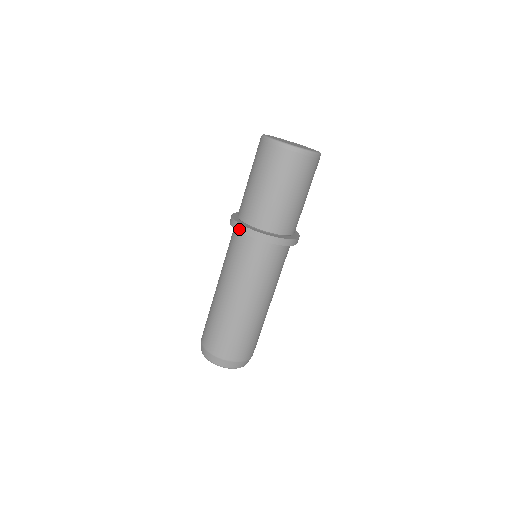
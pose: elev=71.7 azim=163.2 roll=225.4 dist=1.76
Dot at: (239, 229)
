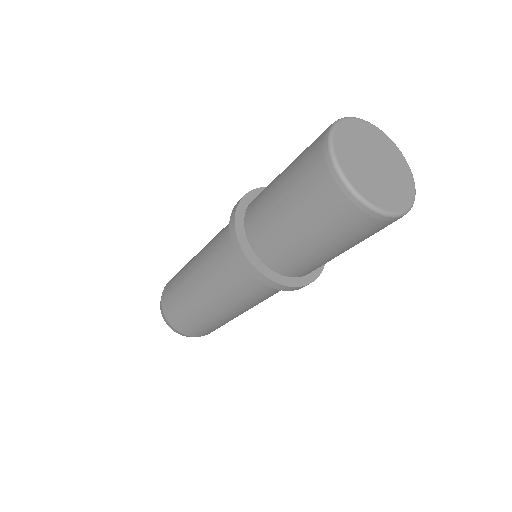
Dot at: (230, 227)
